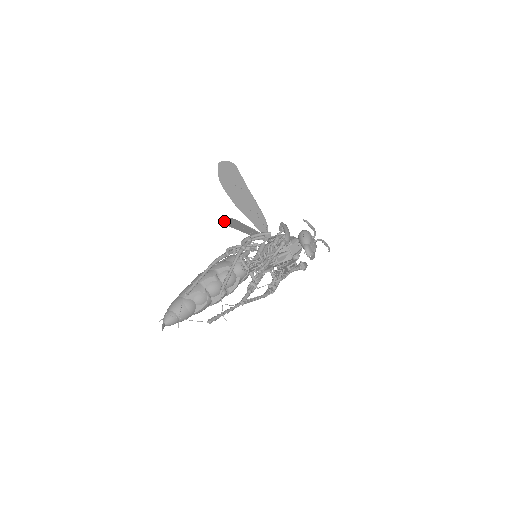
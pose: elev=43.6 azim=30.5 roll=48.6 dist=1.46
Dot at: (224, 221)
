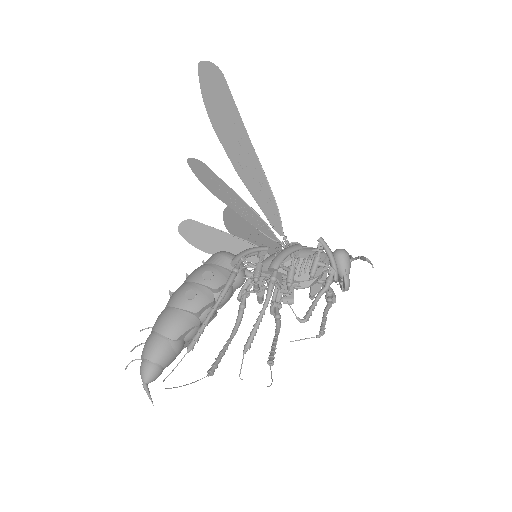
Dot at: (195, 173)
